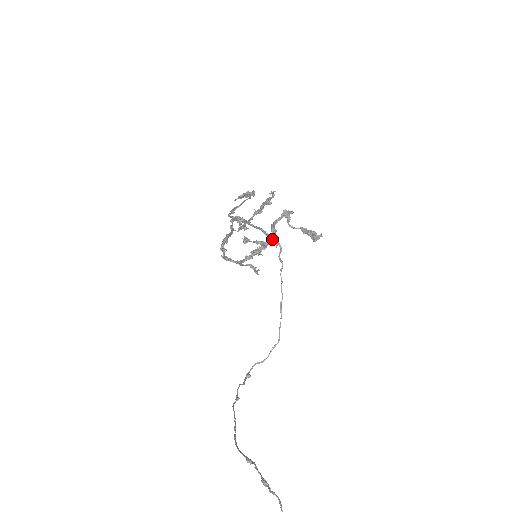
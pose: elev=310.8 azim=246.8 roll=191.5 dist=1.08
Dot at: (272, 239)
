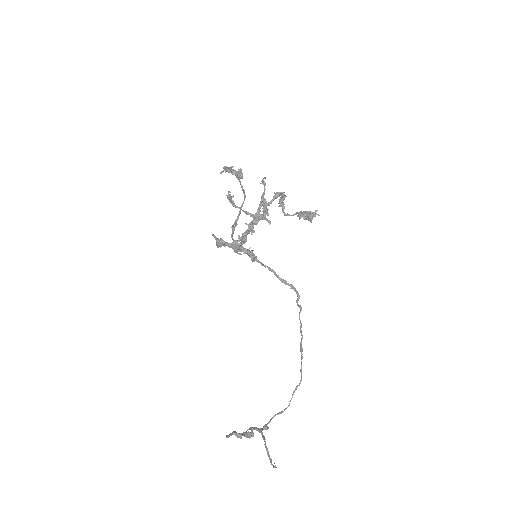
Dot at: (264, 214)
